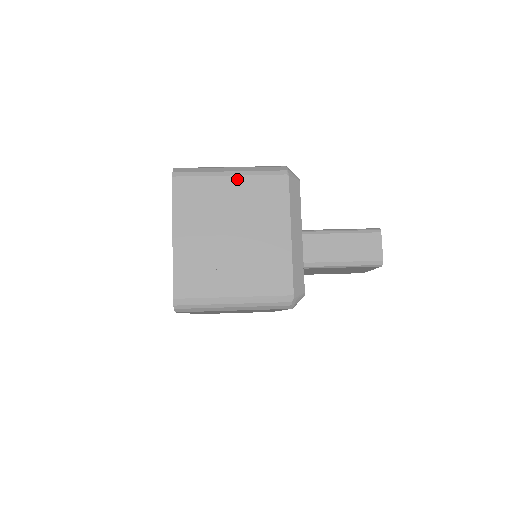
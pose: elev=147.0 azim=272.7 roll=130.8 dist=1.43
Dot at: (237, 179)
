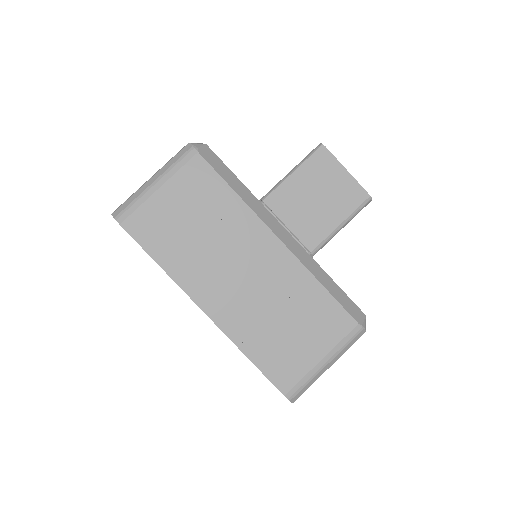
Dot at: occluded
